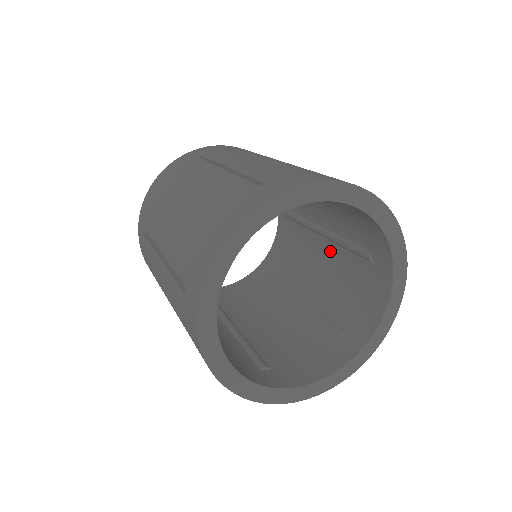
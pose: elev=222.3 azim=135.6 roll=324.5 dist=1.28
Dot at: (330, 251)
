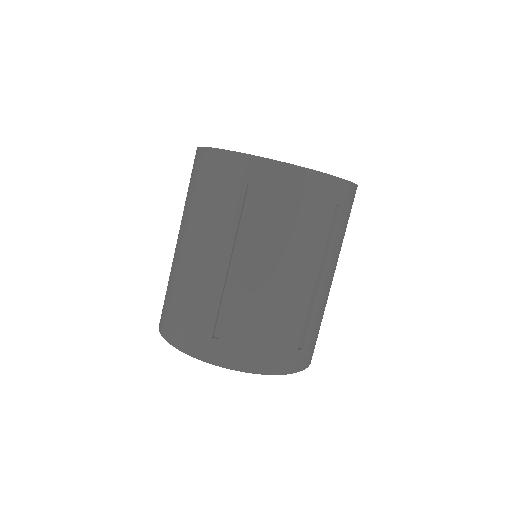
Dot at: occluded
